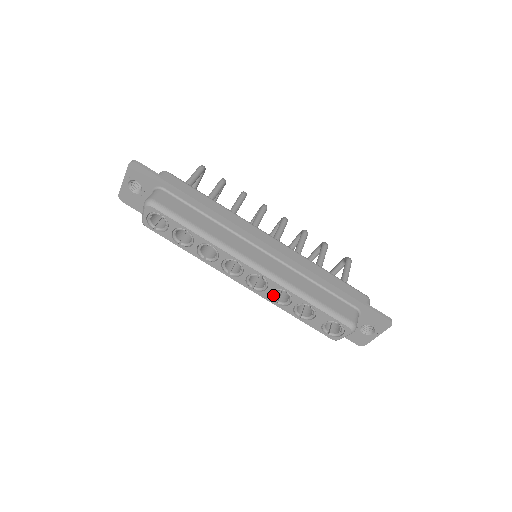
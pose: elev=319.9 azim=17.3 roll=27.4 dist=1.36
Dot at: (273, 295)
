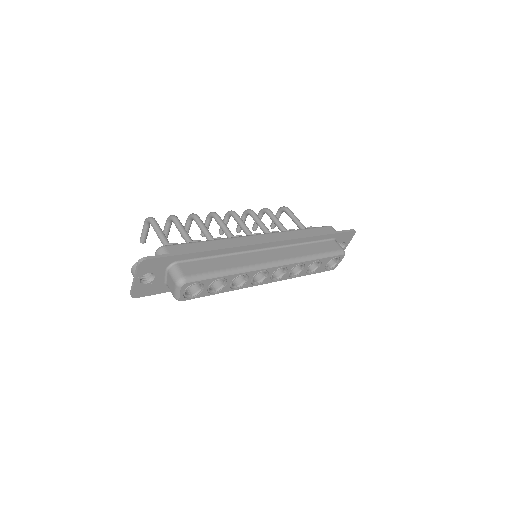
Dot at: (290, 273)
